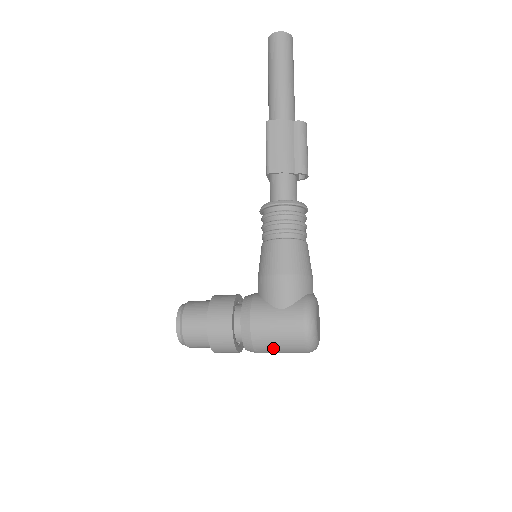
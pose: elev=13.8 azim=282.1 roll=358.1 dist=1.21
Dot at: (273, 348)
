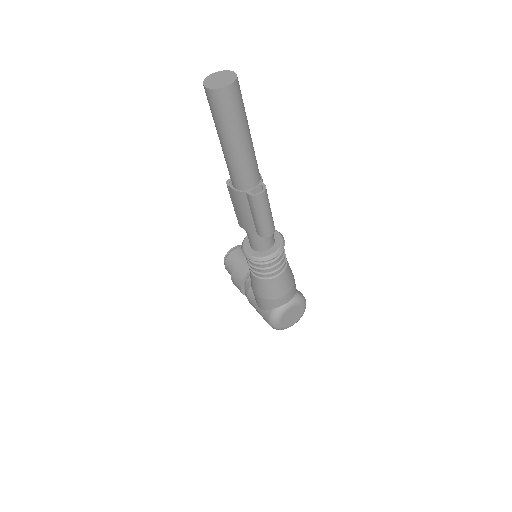
Dot at: occluded
